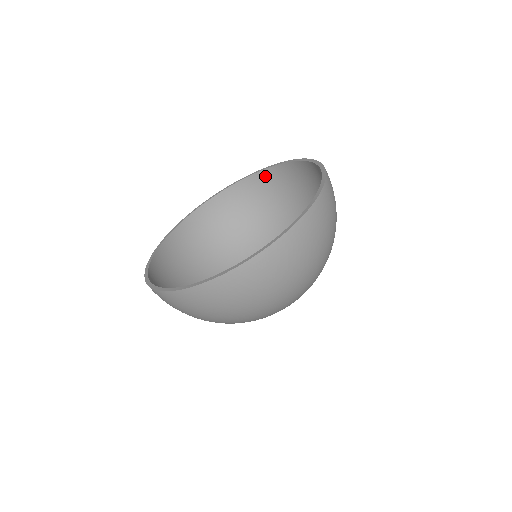
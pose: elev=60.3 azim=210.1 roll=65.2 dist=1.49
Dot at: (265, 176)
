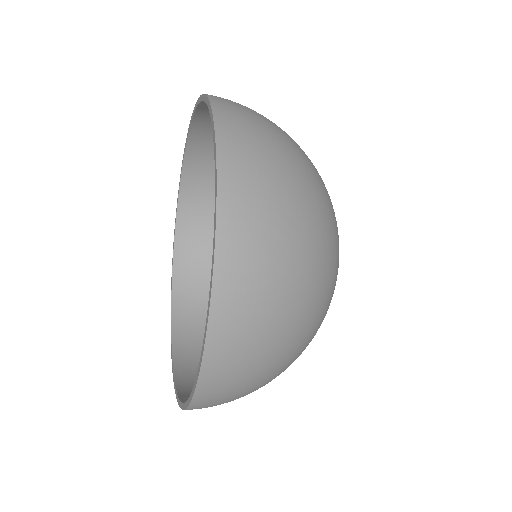
Dot at: occluded
